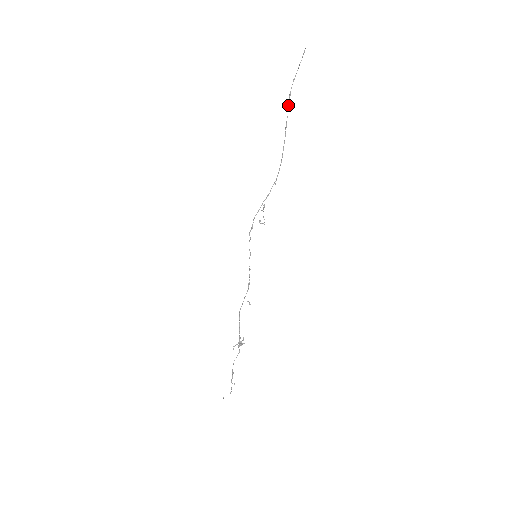
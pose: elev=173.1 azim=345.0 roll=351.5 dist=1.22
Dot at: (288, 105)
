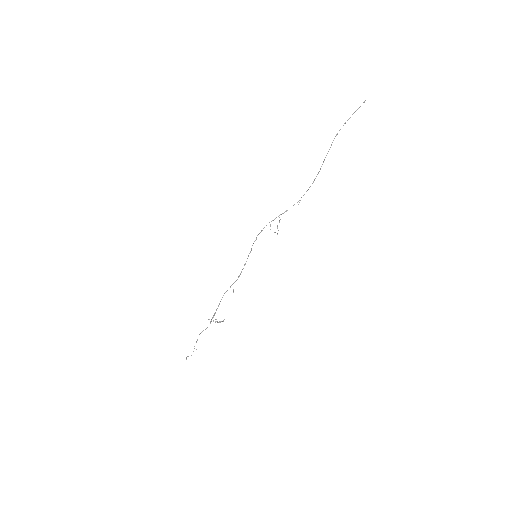
Dot at: (332, 142)
